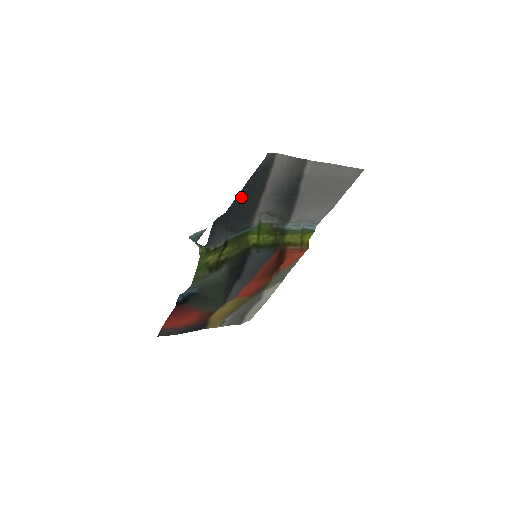
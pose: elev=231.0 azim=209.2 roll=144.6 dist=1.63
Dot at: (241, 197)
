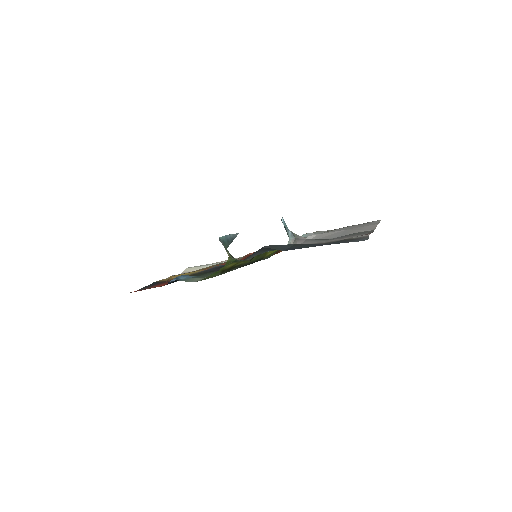
Dot at: (307, 245)
